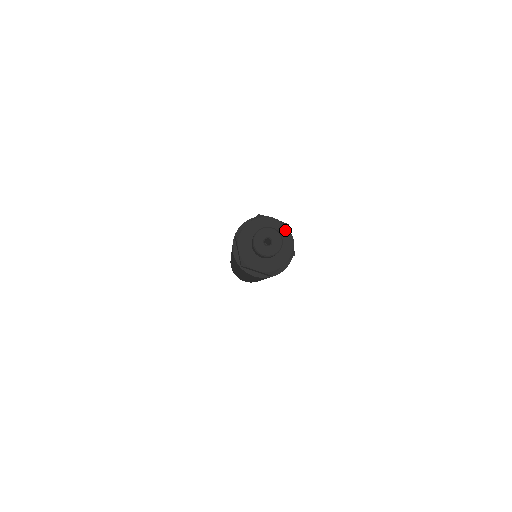
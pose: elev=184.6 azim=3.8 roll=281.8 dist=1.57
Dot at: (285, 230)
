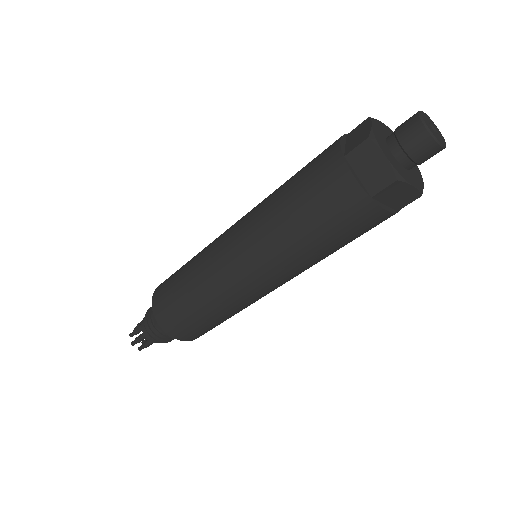
Dot at: occluded
